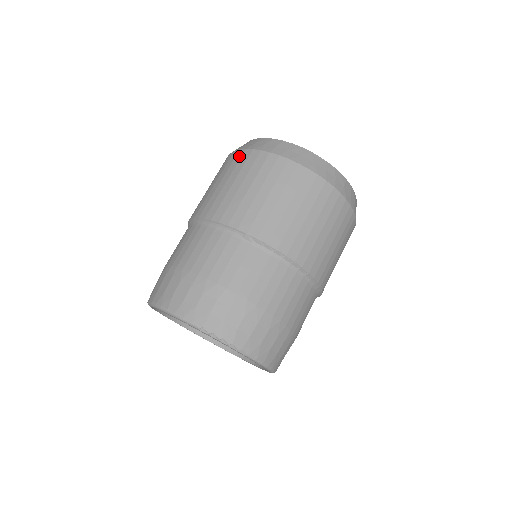
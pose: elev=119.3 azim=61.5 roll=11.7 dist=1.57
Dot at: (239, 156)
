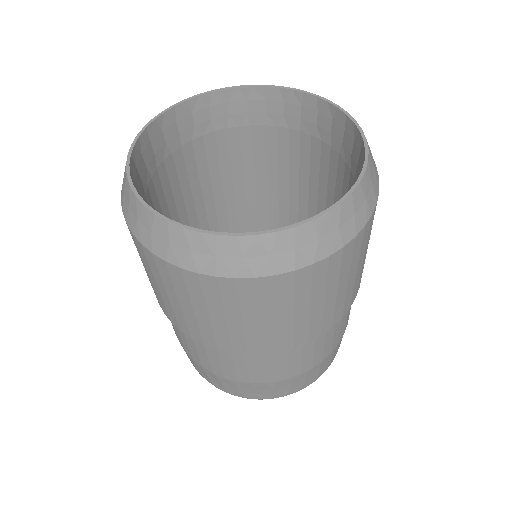
Dot at: (163, 269)
